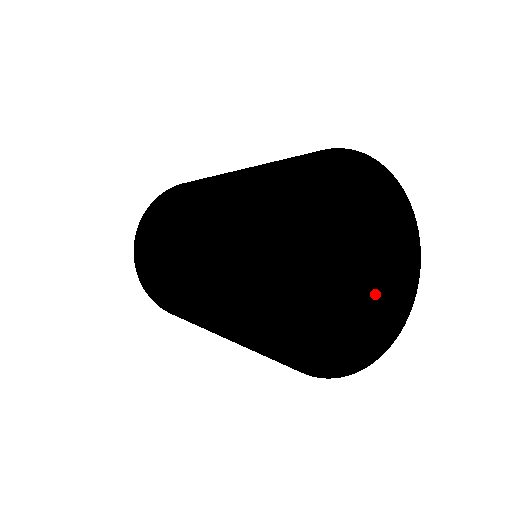
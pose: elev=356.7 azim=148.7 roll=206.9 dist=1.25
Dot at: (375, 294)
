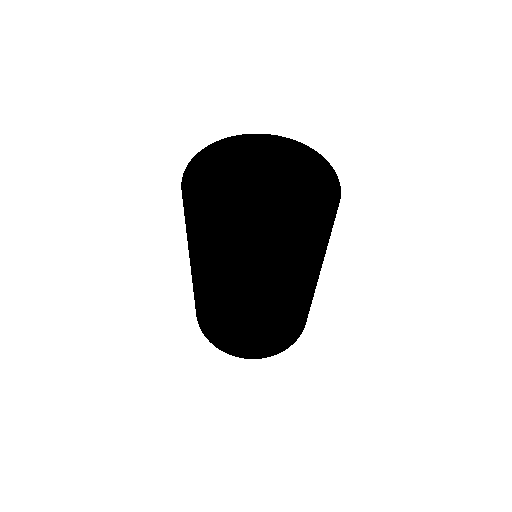
Dot at: (300, 197)
